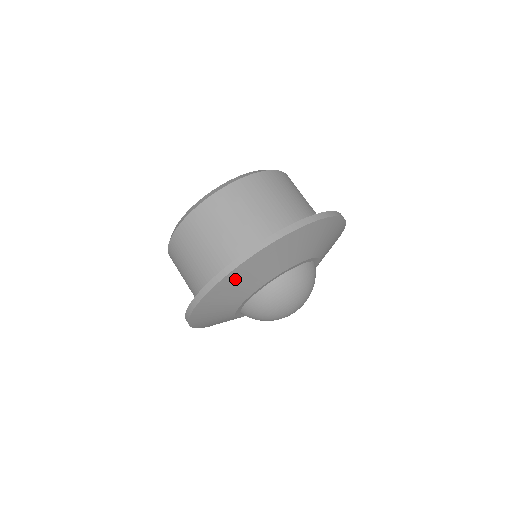
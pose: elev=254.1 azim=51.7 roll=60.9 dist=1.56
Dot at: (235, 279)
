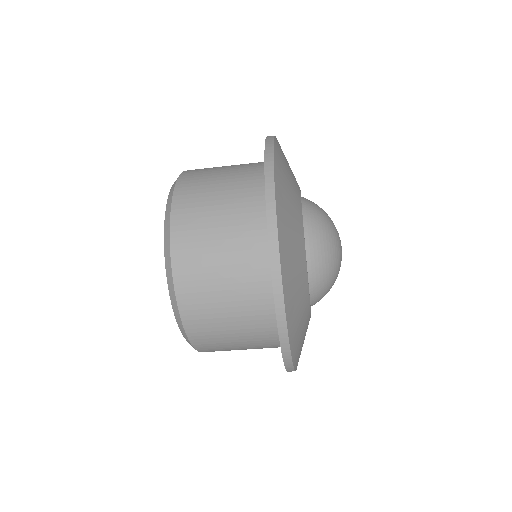
Dot at: (295, 334)
